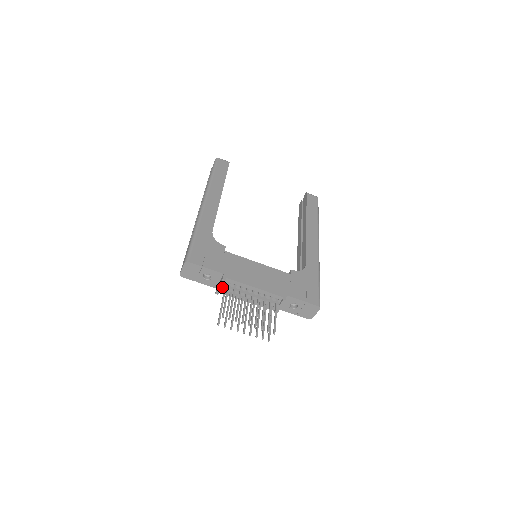
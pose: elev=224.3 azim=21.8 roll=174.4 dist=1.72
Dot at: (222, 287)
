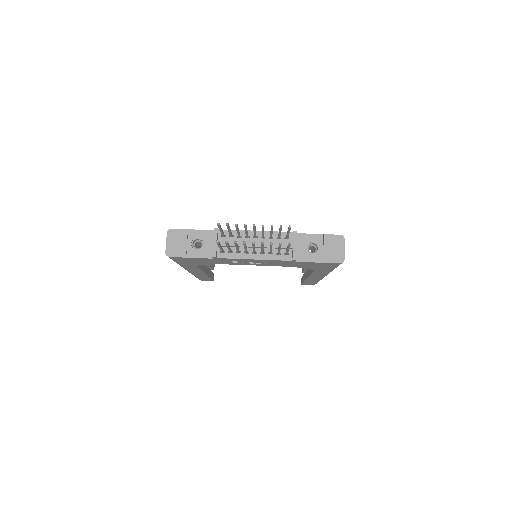
Dot at: occluded
